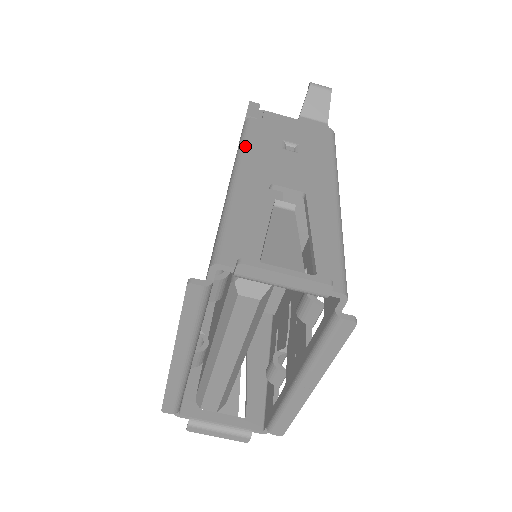
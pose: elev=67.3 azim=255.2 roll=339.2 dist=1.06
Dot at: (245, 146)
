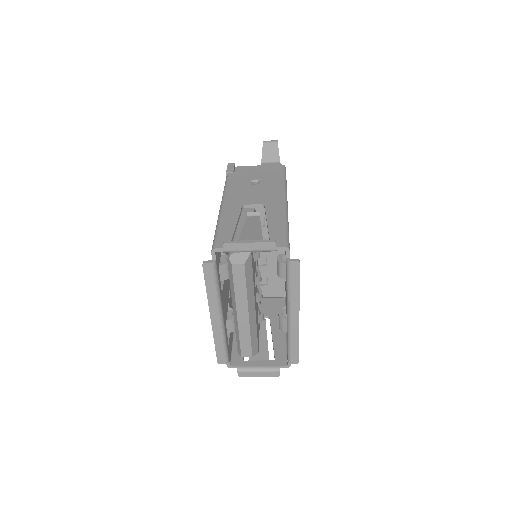
Dot at: (226, 189)
